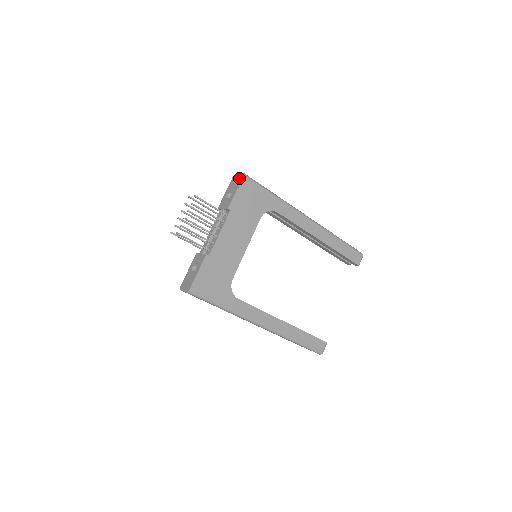
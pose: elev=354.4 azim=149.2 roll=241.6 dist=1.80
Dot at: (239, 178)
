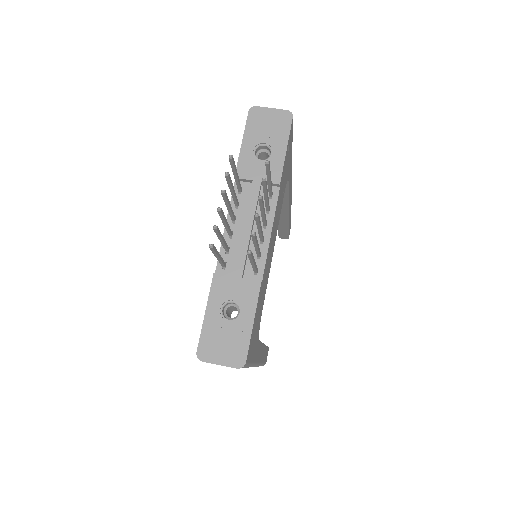
Dot at: (280, 119)
